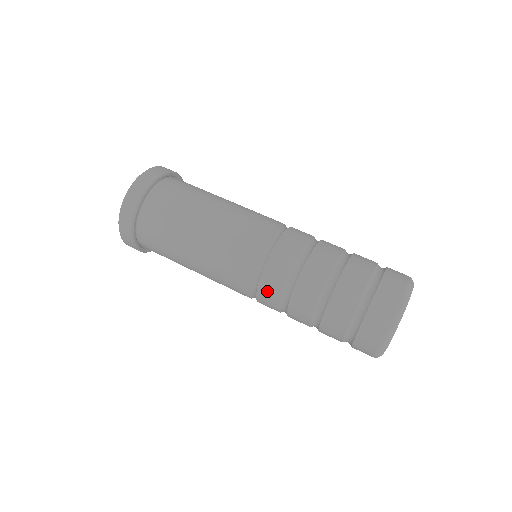
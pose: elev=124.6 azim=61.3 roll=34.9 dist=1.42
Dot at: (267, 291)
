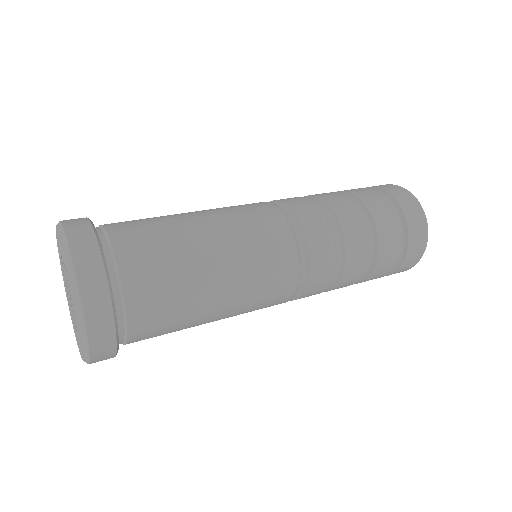
Dot at: (316, 230)
